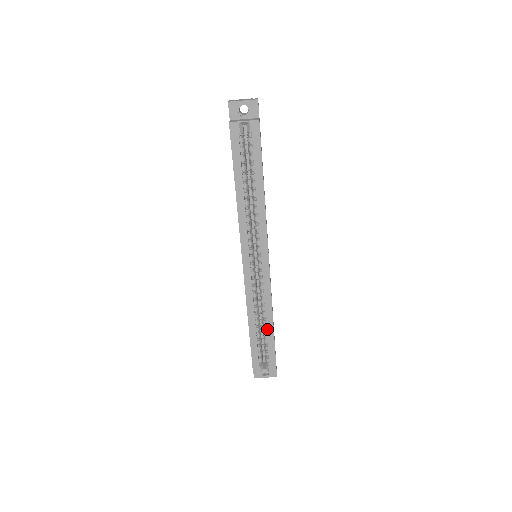
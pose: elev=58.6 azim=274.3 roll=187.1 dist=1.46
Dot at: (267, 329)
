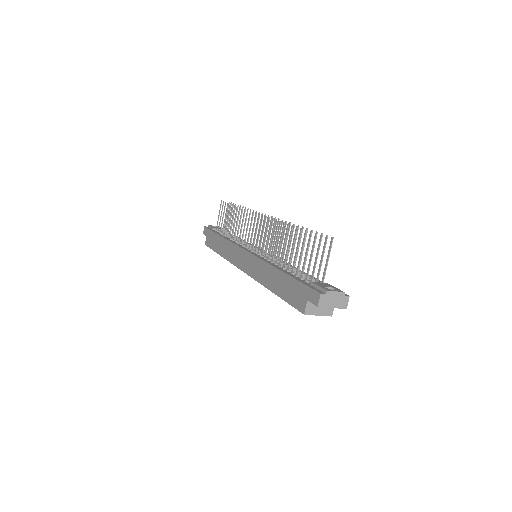
Dot at: occluded
